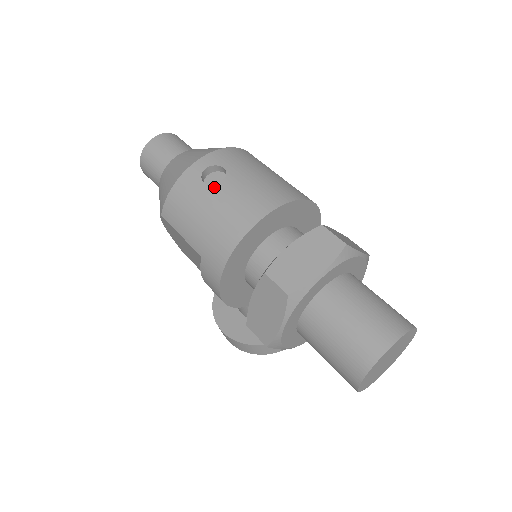
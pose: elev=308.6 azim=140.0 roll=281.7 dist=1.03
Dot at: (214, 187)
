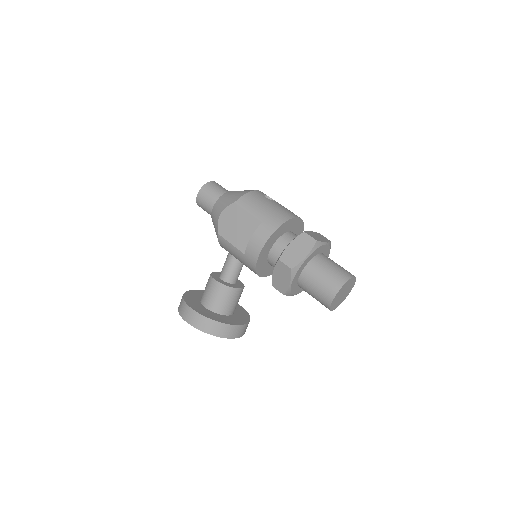
Dot at: (272, 200)
